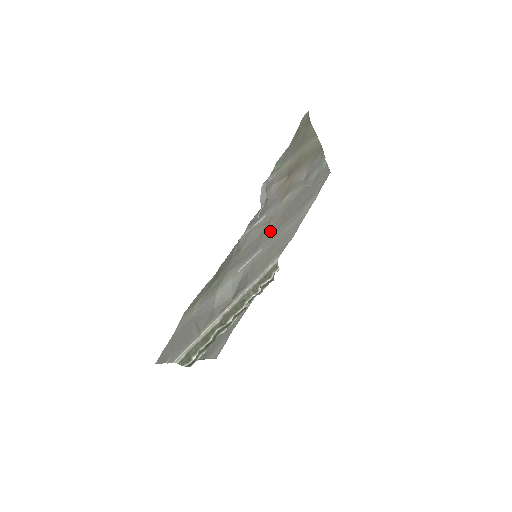
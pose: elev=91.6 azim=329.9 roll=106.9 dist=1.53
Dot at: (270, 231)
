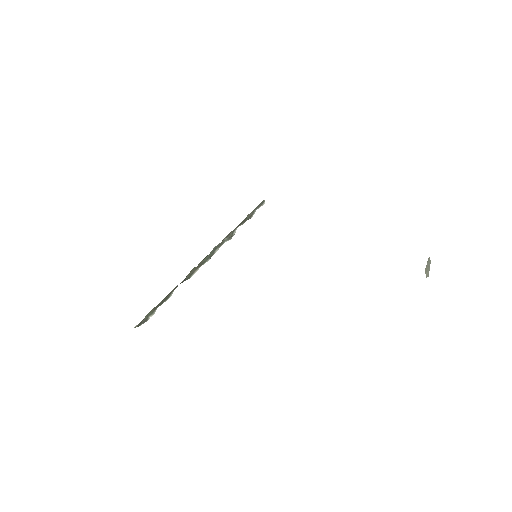
Dot at: occluded
